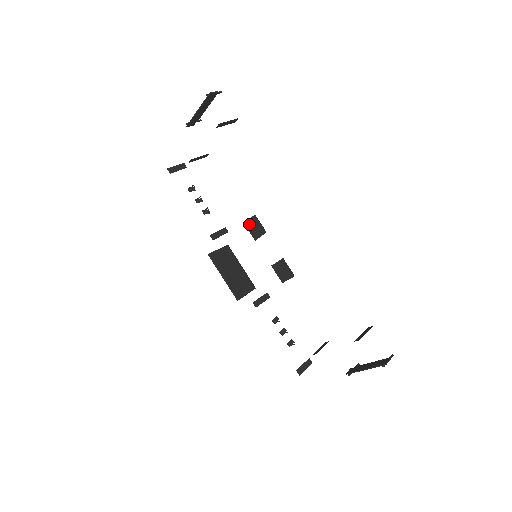
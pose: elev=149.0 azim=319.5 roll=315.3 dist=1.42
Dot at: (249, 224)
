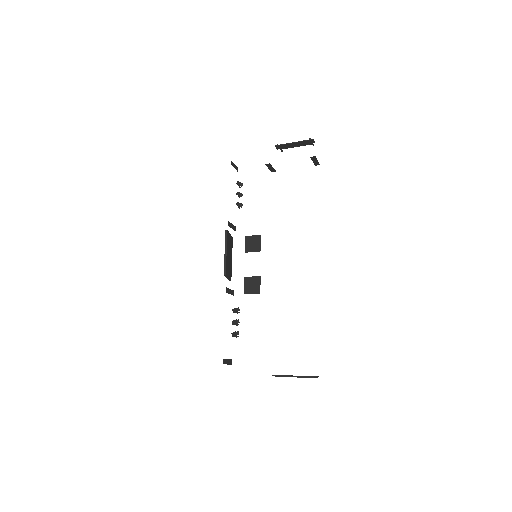
Dot at: (250, 239)
